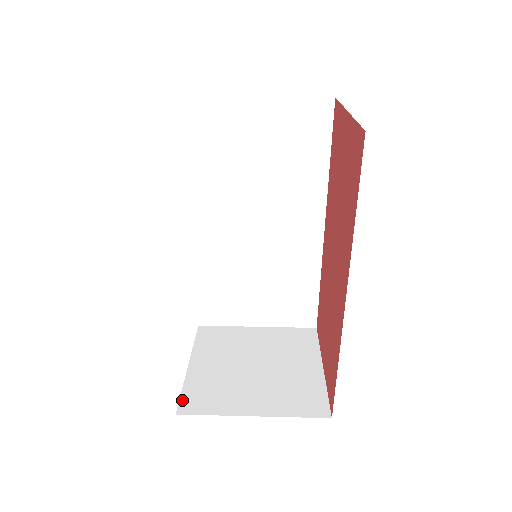
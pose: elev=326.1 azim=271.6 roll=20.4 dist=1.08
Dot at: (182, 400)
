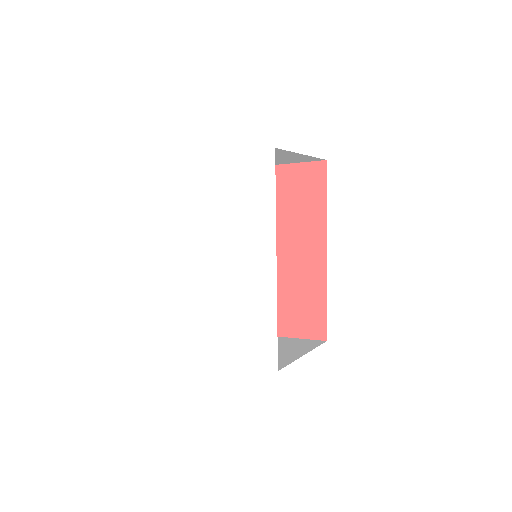
Dot at: (266, 368)
